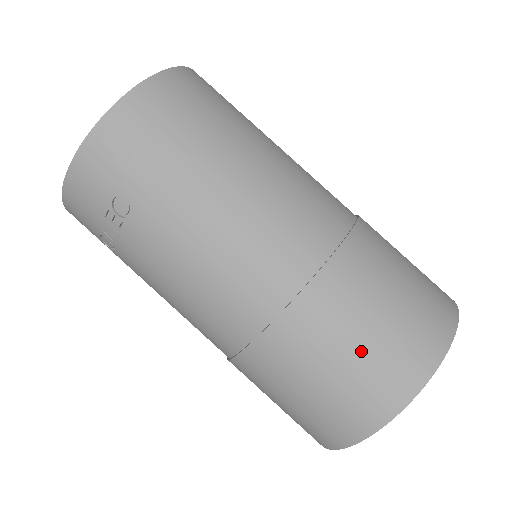
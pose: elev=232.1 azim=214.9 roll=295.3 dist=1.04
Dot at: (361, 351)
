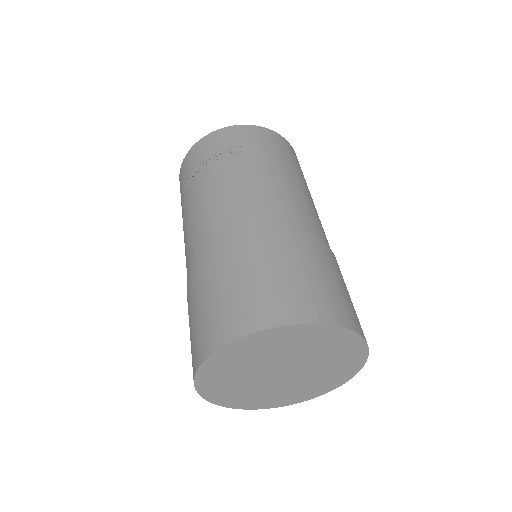
Dot at: (310, 278)
